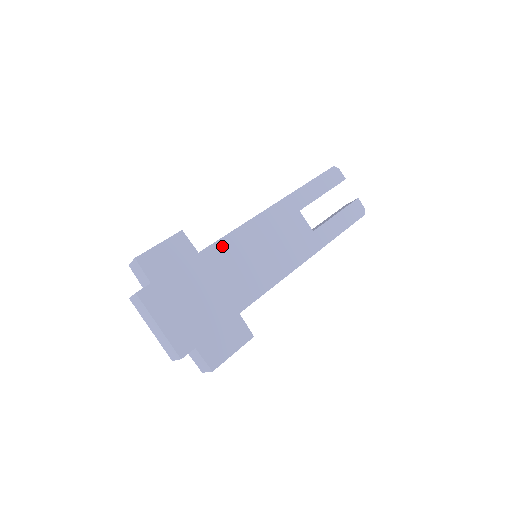
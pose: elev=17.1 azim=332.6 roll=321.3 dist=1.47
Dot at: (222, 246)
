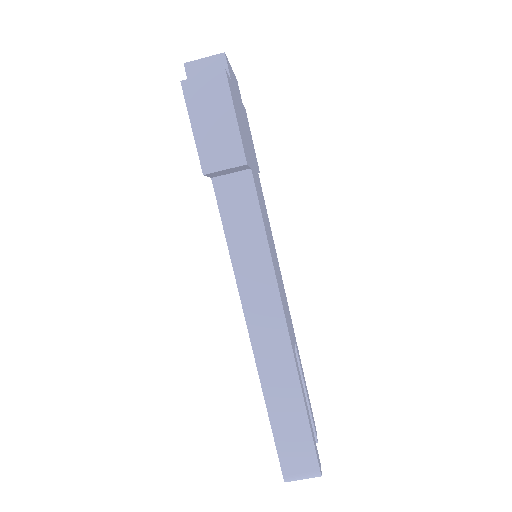
Dot at: (265, 205)
